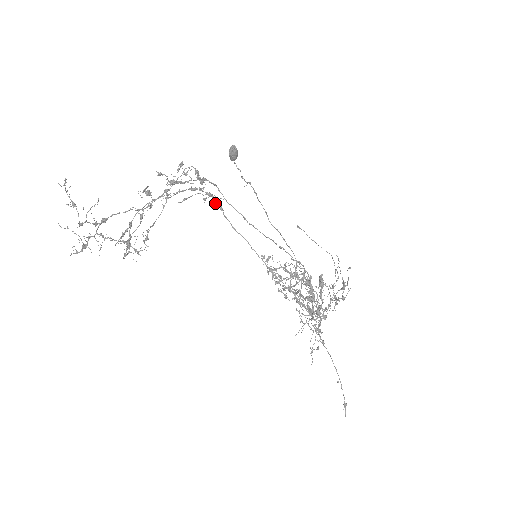
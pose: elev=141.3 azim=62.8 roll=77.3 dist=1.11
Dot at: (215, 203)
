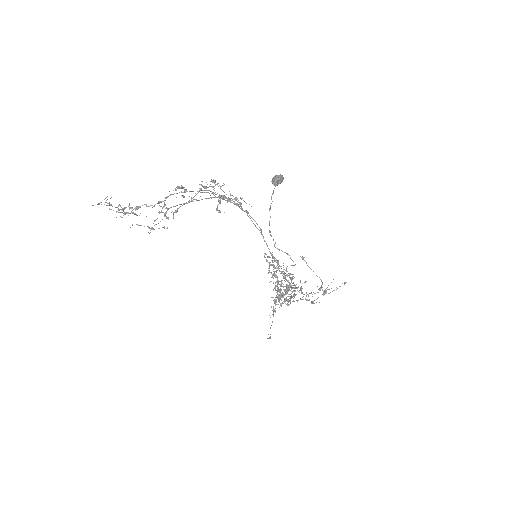
Dot at: occluded
